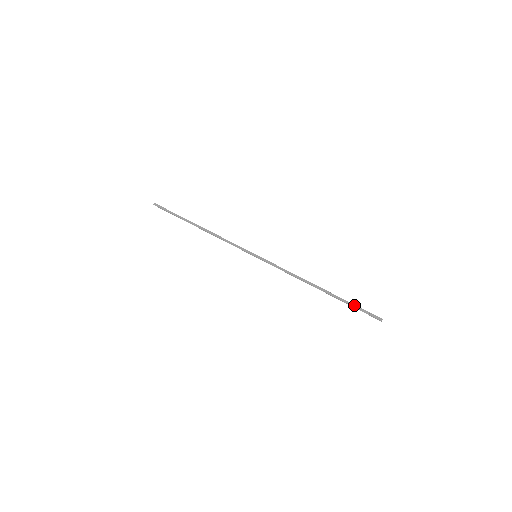
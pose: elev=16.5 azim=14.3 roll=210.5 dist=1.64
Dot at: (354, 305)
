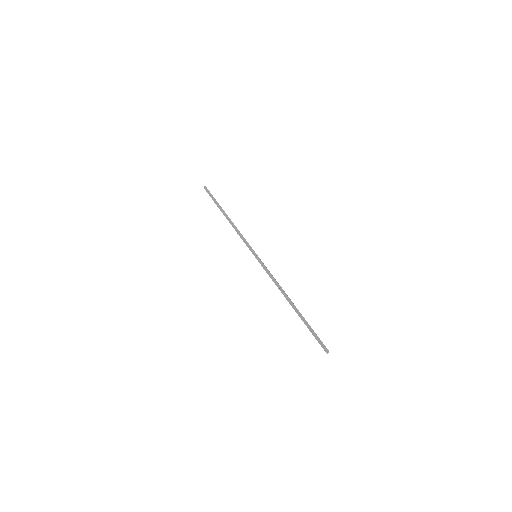
Dot at: (310, 330)
